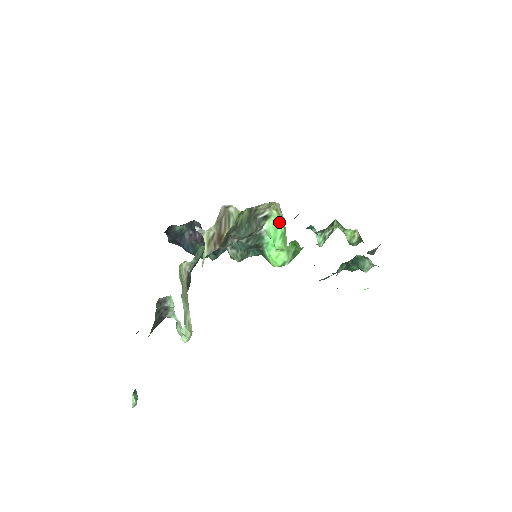
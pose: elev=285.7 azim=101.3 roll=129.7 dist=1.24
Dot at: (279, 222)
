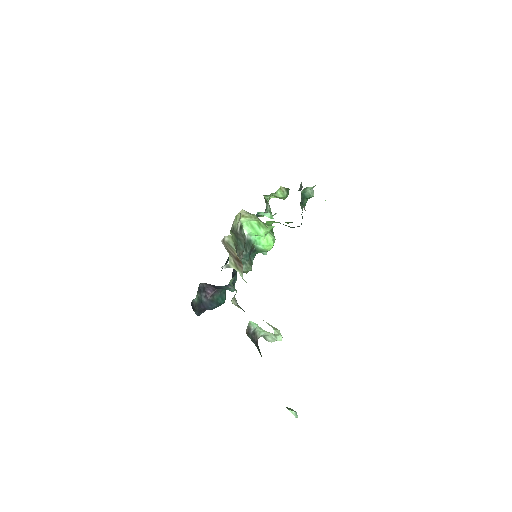
Dot at: (250, 221)
